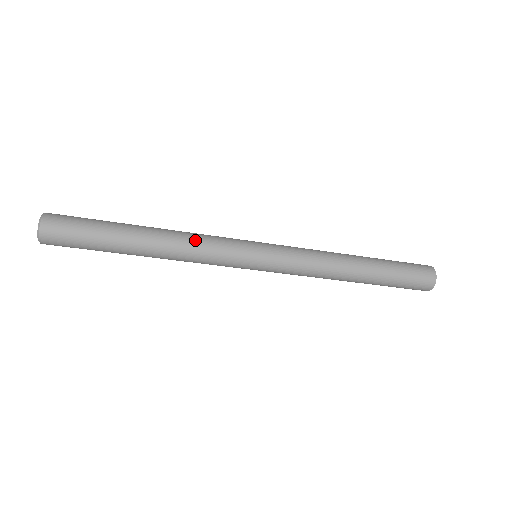
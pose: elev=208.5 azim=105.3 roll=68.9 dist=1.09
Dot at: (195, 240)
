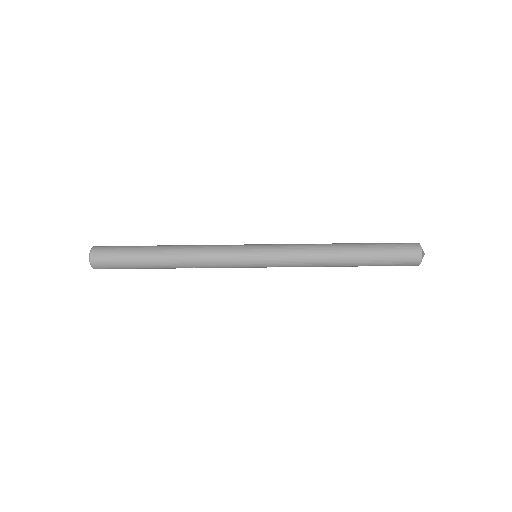
Dot at: (204, 245)
